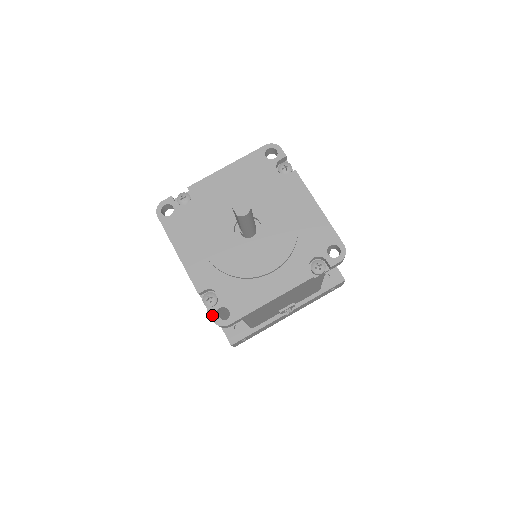
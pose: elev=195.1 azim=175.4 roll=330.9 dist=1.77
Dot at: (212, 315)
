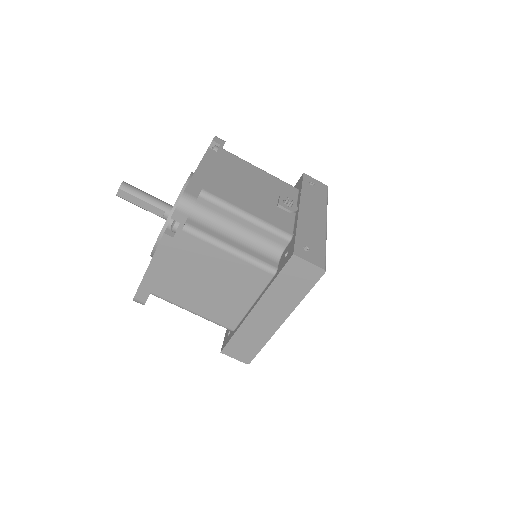
Dot at: (174, 211)
